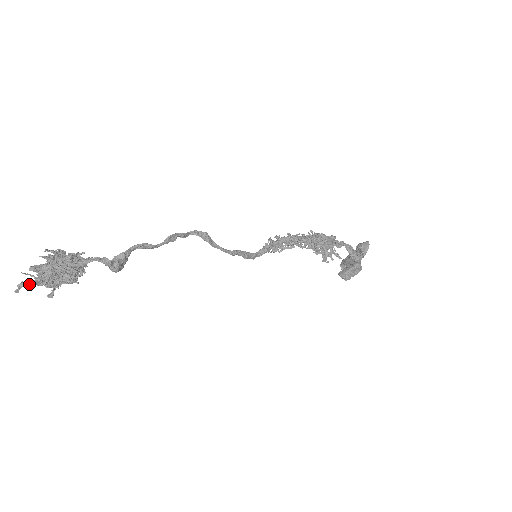
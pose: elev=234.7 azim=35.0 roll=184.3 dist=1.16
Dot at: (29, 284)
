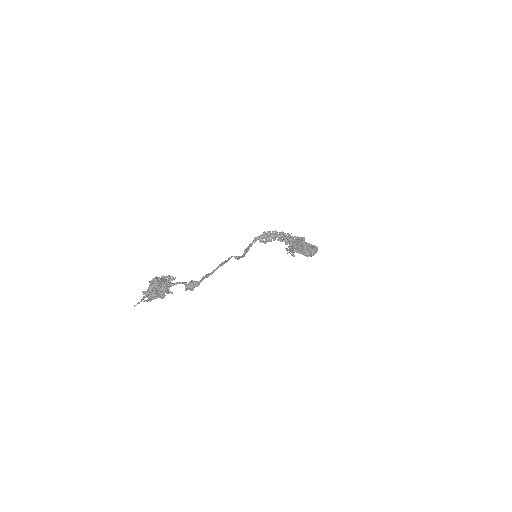
Dot at: (141, 300)
